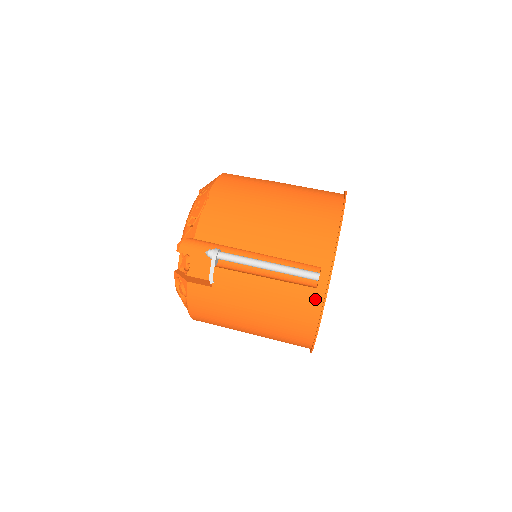
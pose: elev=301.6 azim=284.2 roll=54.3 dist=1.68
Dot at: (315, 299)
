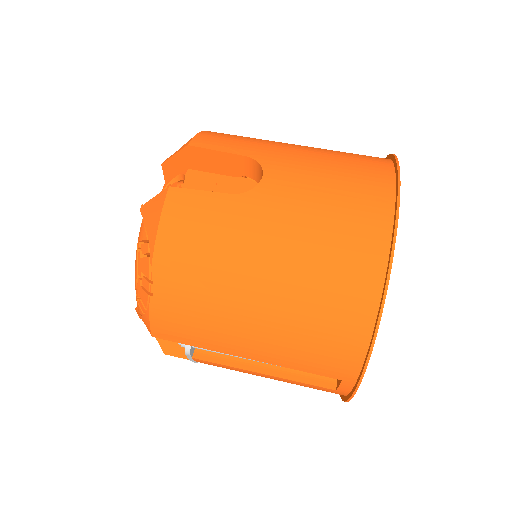
Dot at: occluded
